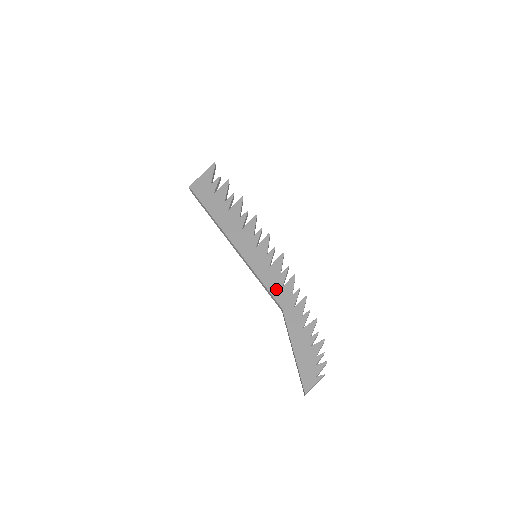
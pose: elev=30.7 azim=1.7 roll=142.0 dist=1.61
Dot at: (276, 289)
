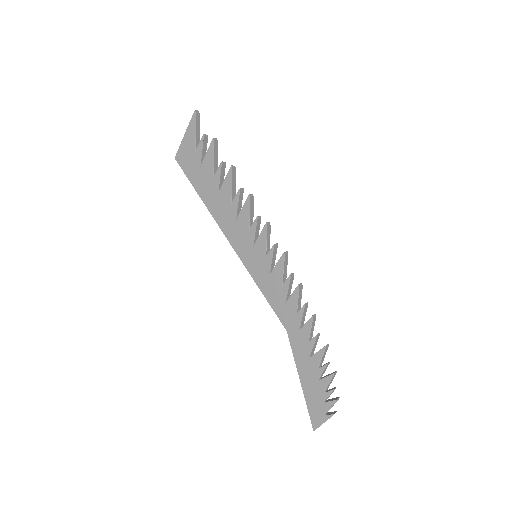
Dot at: (279, 305)
